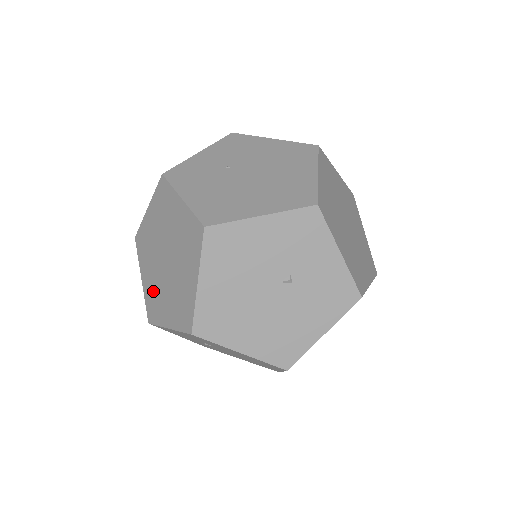
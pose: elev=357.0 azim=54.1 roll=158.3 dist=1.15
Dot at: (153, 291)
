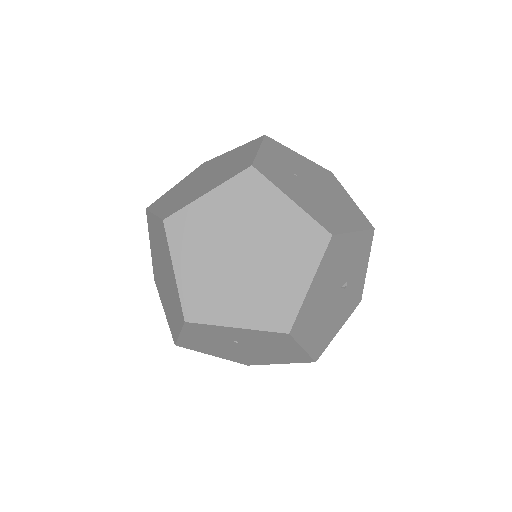
Dot at: (205, 286)
